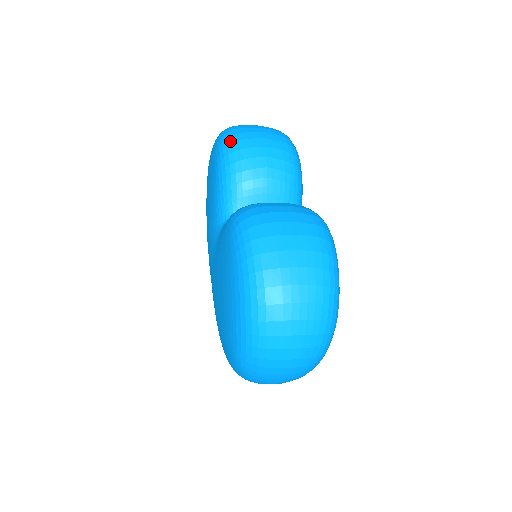
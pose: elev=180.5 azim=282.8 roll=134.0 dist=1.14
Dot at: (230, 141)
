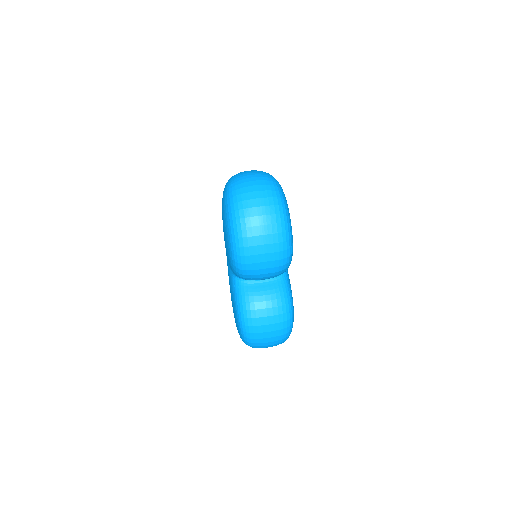
Dot at: (240, 261)
